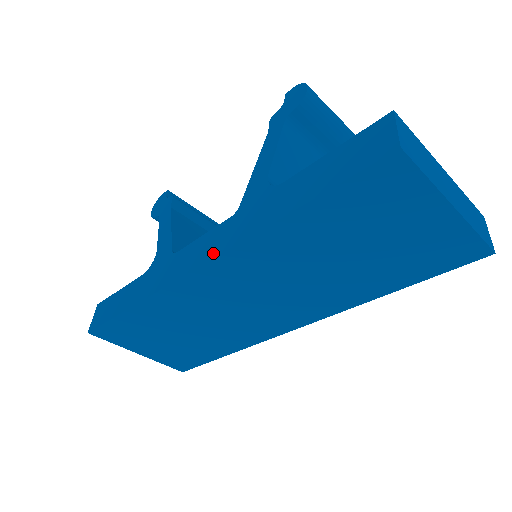
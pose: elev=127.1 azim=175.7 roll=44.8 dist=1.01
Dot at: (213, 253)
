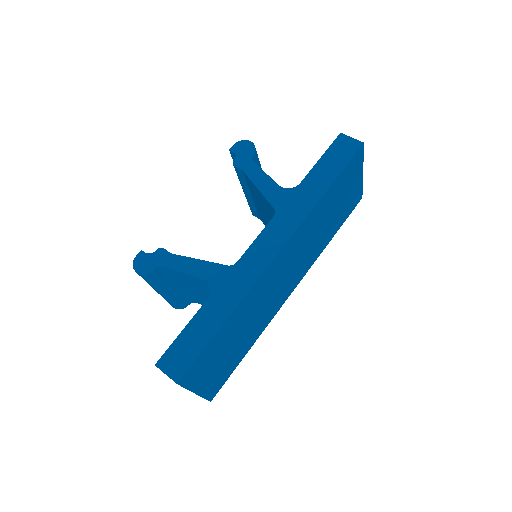
Dot at: (285, 237)
